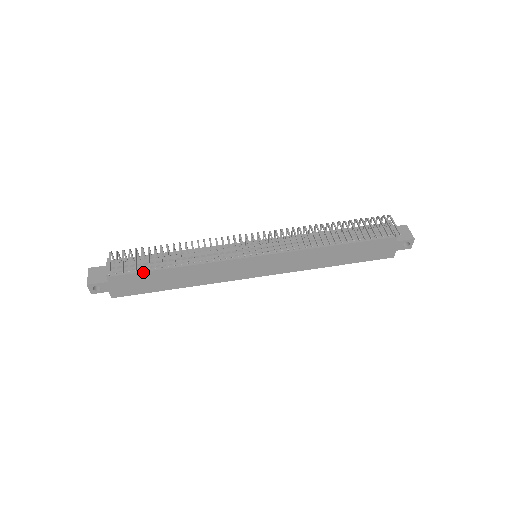
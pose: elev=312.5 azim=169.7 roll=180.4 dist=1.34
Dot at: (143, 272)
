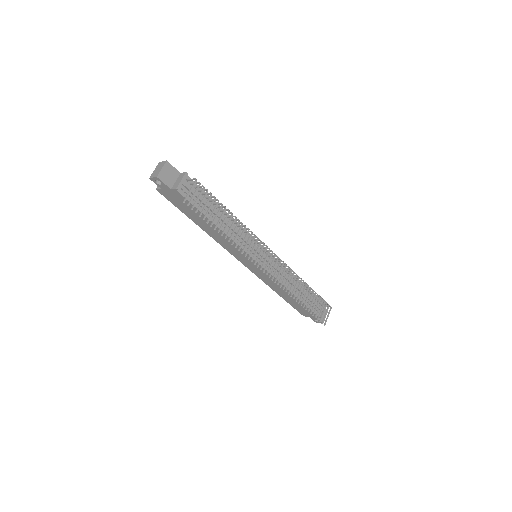
Dot at: occluded
